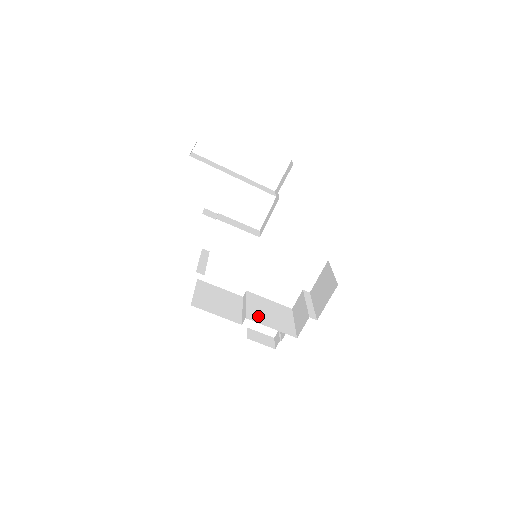
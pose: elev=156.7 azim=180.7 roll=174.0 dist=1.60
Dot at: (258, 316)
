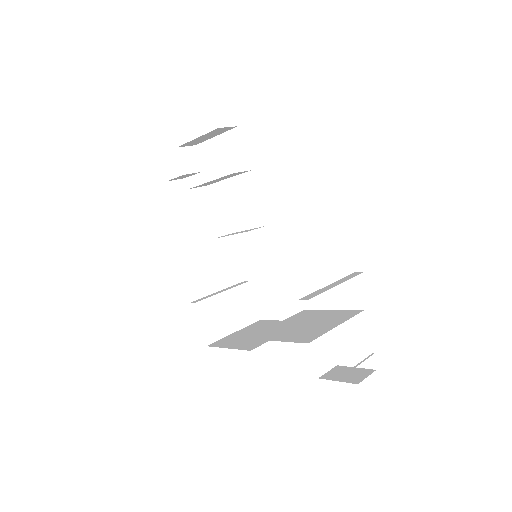
Dot at: (274, 332)
